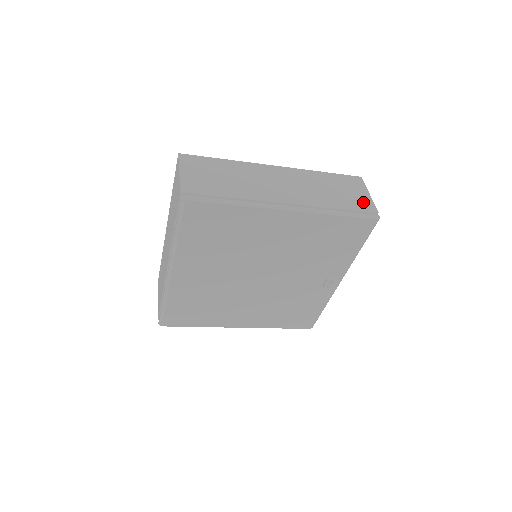
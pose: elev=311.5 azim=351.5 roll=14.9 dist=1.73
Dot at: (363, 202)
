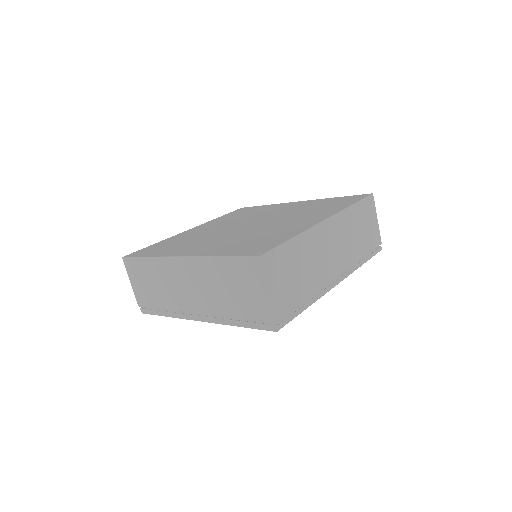
Dot at: (260, 307)
